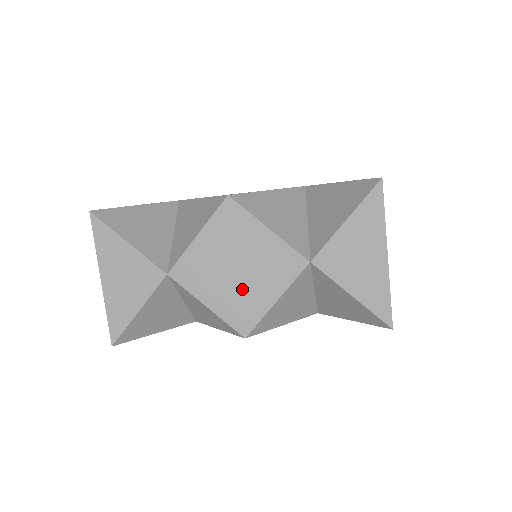
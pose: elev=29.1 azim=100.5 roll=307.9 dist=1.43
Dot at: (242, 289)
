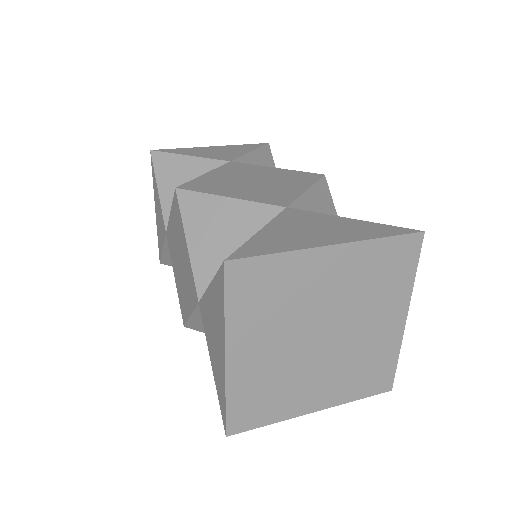
Dot at: (182, 284)
